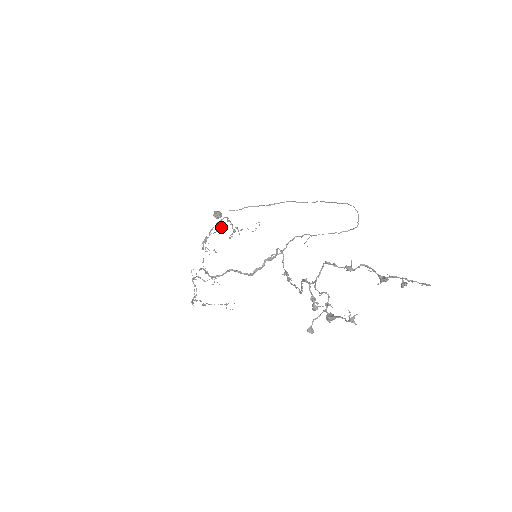
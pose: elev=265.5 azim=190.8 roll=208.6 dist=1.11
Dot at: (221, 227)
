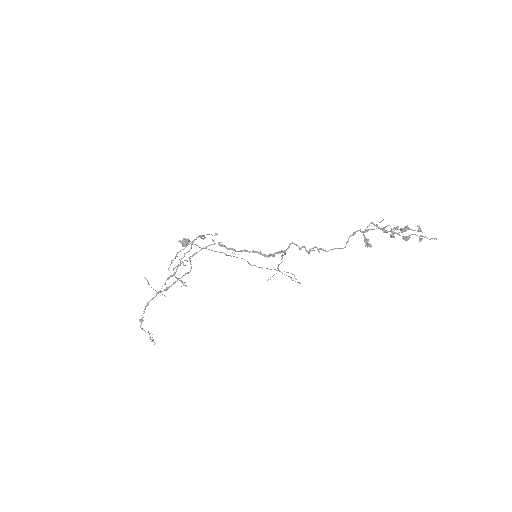
Dot at: (215, 234)
